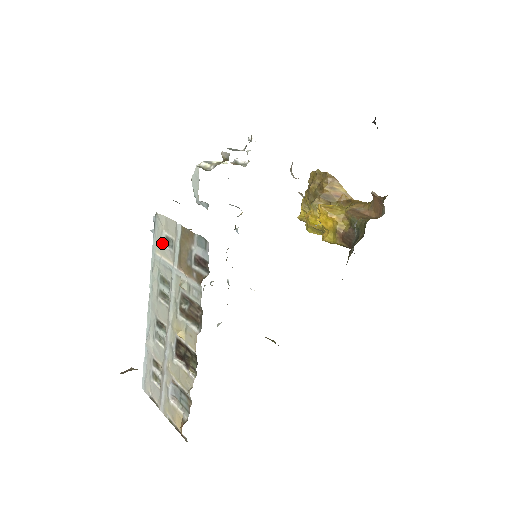
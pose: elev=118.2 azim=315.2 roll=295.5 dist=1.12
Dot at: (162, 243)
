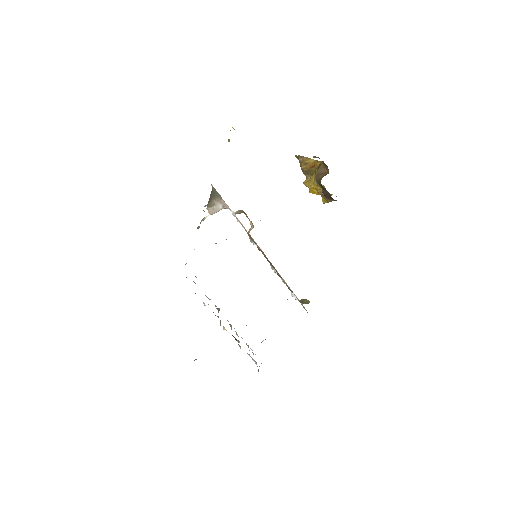
Dot at: occluded
